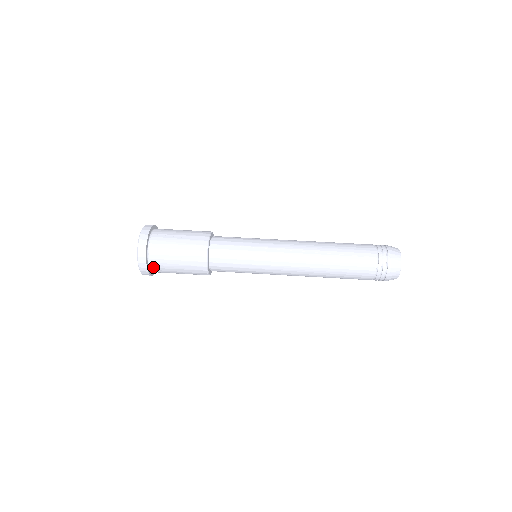
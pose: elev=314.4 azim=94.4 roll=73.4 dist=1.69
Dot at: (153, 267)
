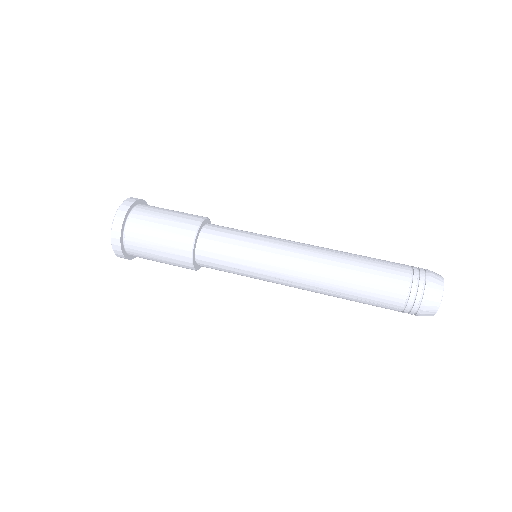
Dot at: (129, 230)
